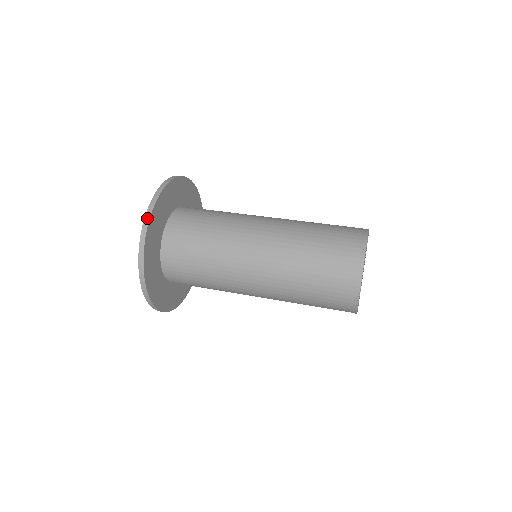
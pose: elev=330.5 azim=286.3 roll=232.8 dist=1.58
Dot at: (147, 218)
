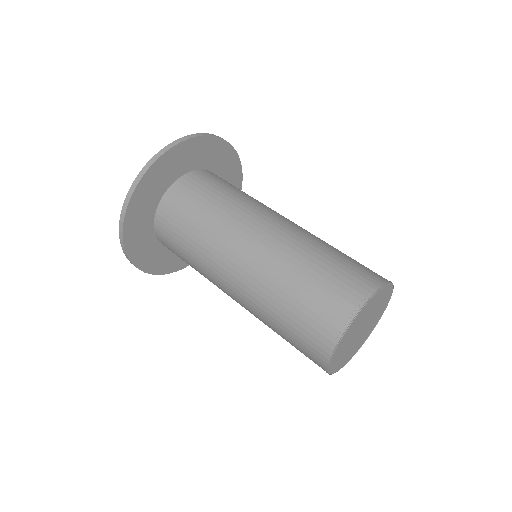
Dot at: (141, 174)
